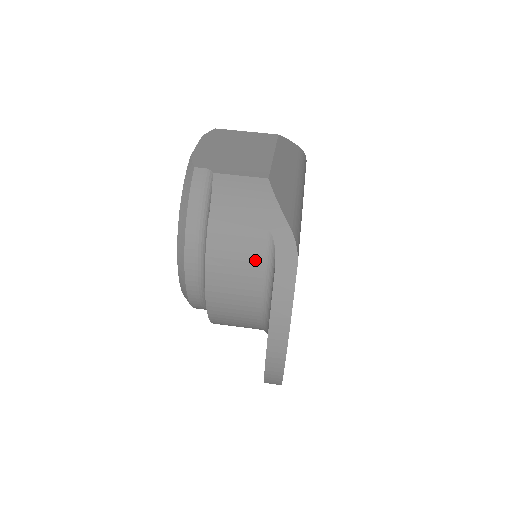
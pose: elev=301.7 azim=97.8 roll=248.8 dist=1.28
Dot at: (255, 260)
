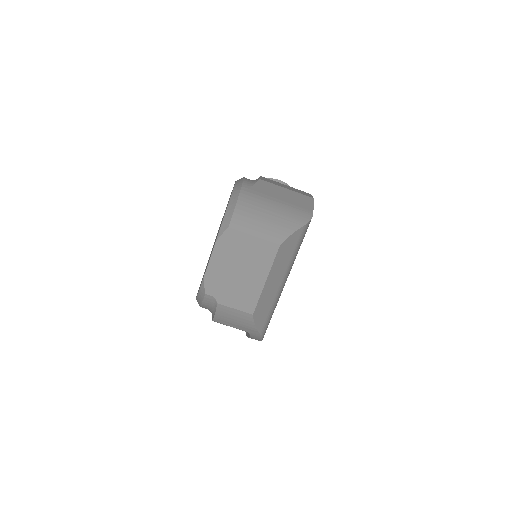
Dot at: occluded
